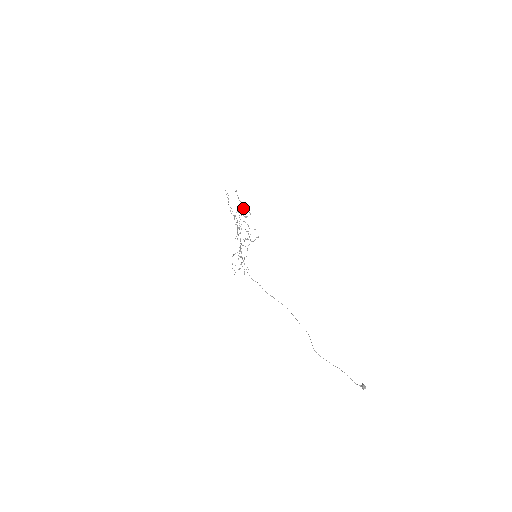
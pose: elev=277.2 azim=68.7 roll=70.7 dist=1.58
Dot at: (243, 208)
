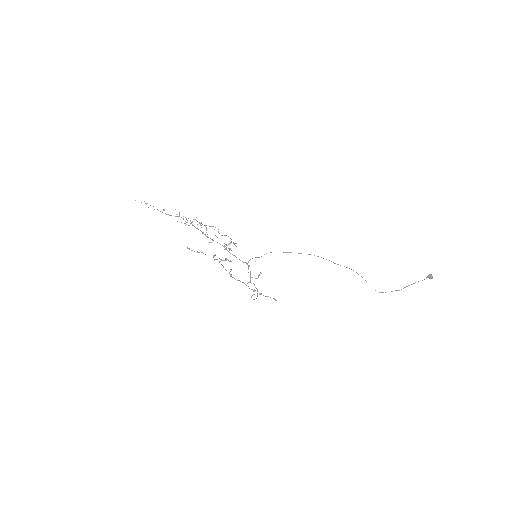
Dot at: (213, 256)
